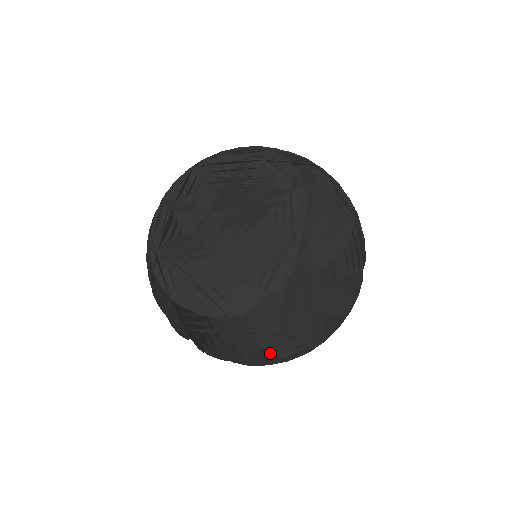
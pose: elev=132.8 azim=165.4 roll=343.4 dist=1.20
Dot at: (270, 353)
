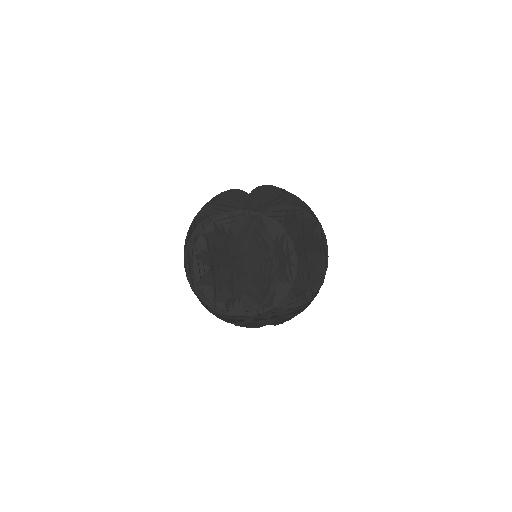
Dot at: occluded
